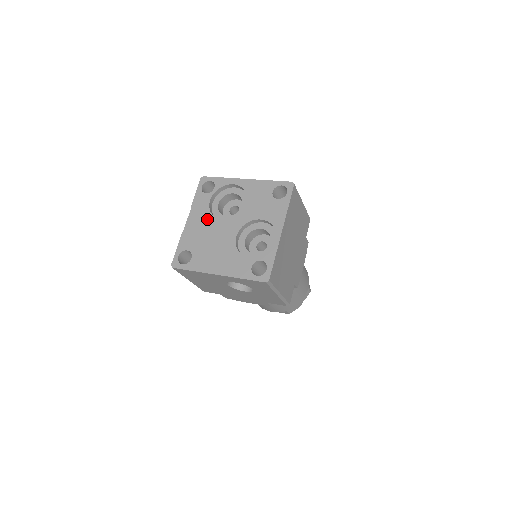
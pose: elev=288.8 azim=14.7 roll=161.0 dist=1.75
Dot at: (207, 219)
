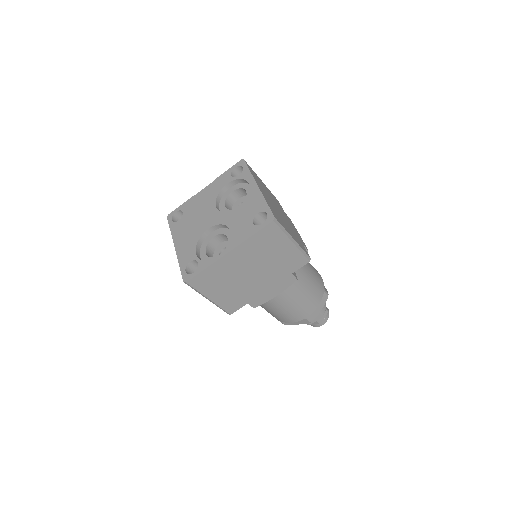
Dot at: (211, 198)
